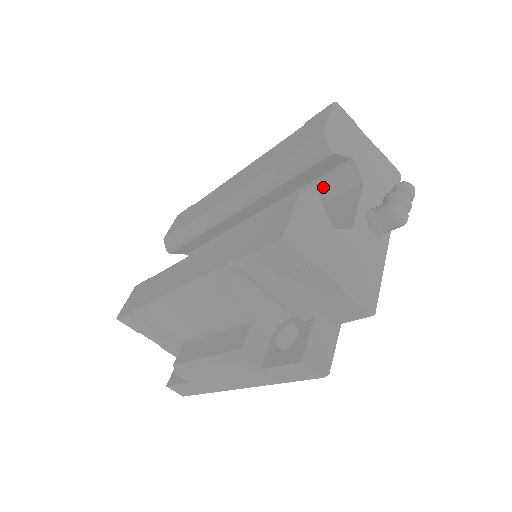
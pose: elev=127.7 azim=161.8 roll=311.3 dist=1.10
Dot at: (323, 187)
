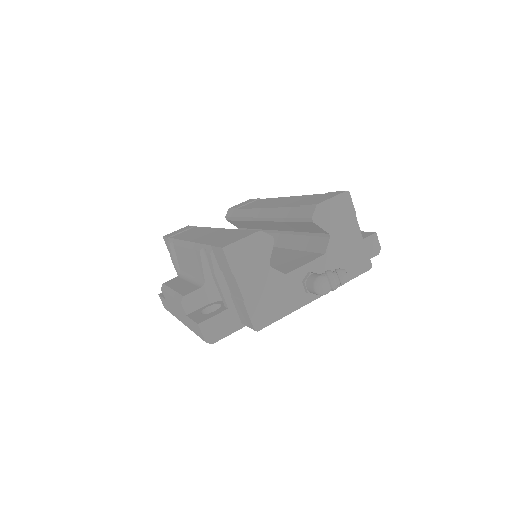
Dot at: (310, 240)
